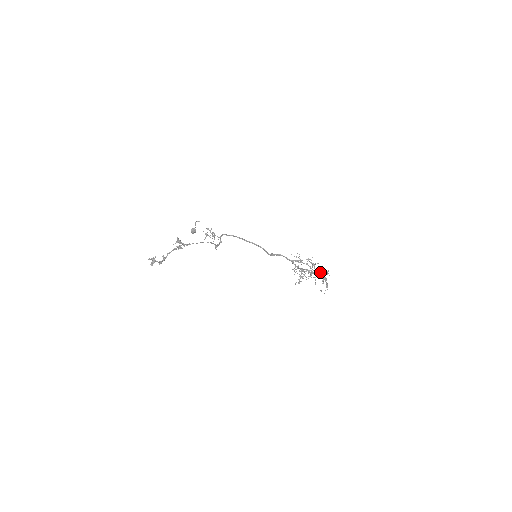
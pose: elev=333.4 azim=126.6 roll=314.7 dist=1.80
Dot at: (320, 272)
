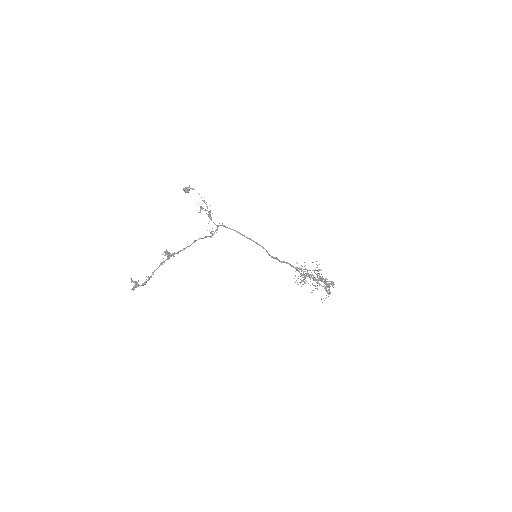
Dot at: (325, 279)
